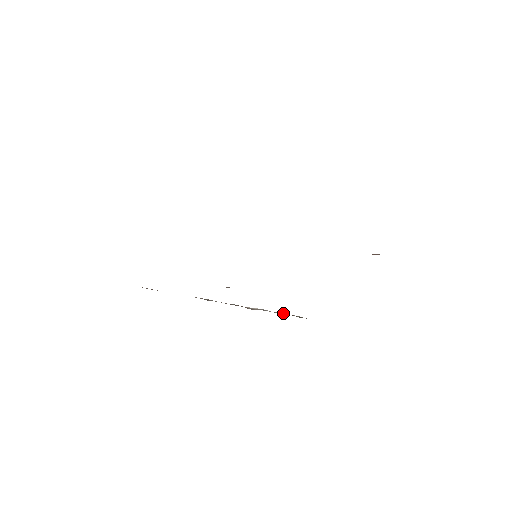
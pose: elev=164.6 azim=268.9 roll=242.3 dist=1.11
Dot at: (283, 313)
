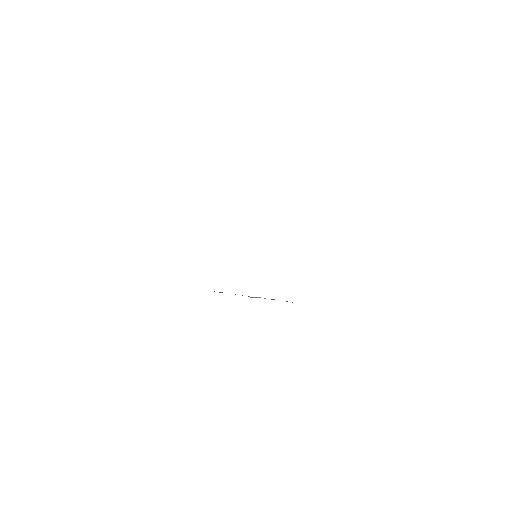
Dot at: occluded
